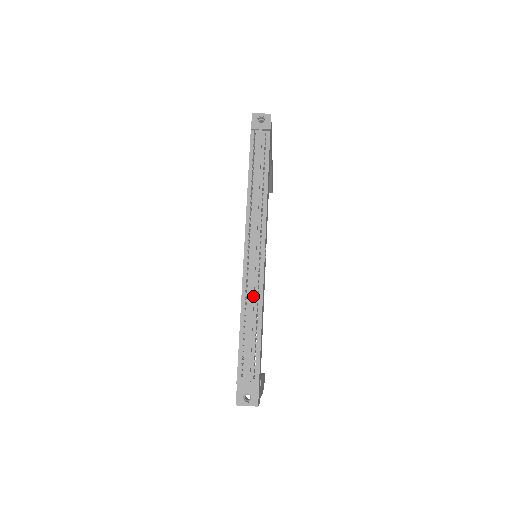
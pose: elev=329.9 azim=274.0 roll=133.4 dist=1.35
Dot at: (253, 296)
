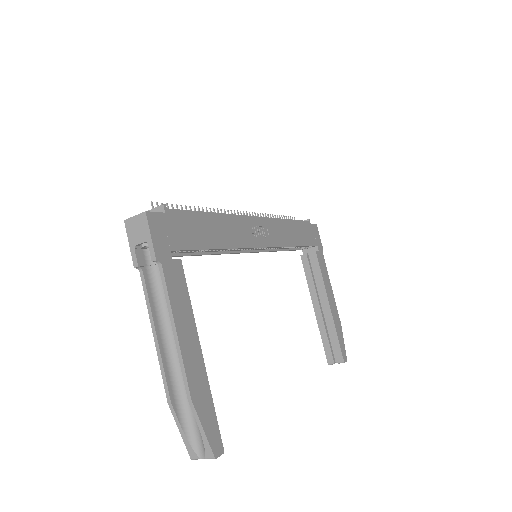
Dot at: occluded
